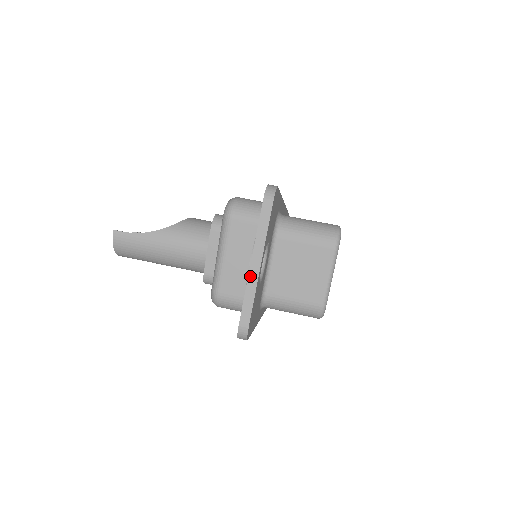
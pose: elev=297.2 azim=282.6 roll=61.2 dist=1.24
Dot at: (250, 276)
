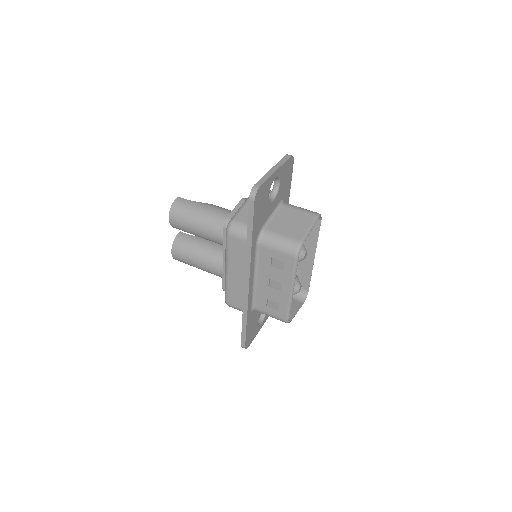
Dot at: (269, 172)
